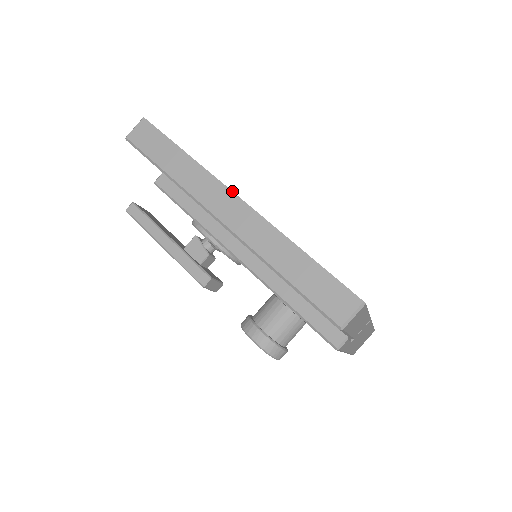
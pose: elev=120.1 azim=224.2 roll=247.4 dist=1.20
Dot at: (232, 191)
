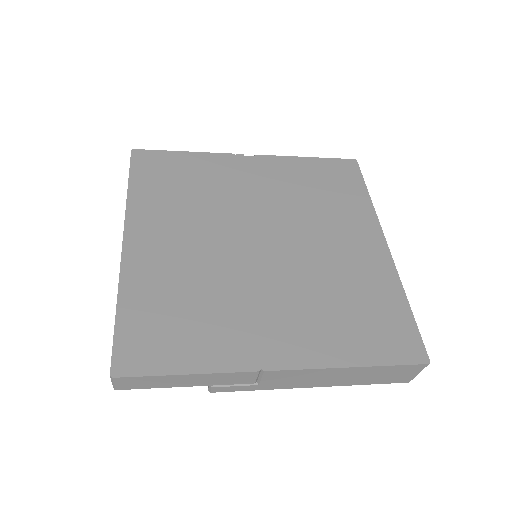
Dot at: (123, 234)
